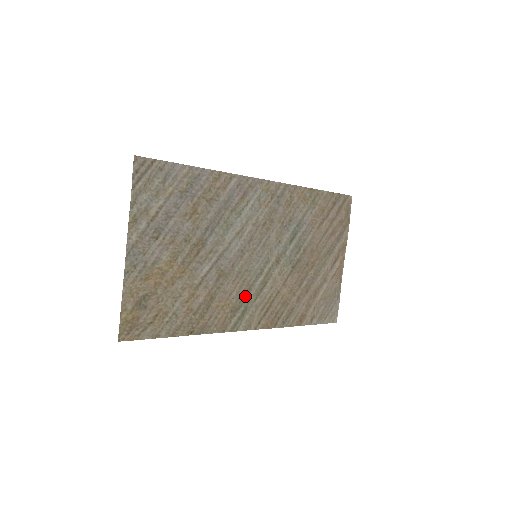
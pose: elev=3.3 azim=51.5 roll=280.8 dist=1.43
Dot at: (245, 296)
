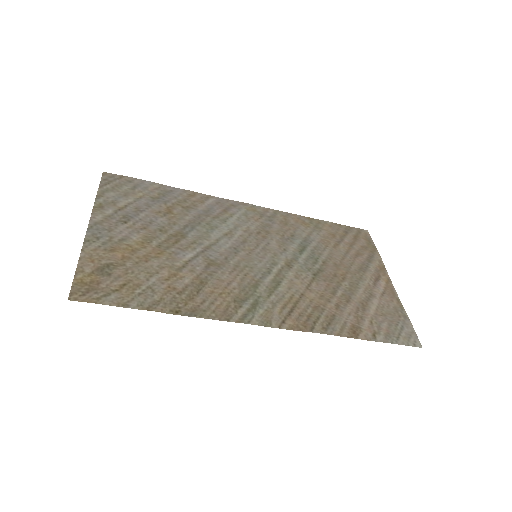
Dot at: (252, 290)
